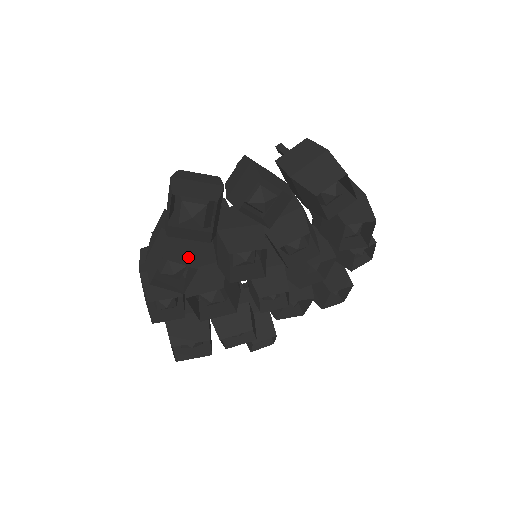
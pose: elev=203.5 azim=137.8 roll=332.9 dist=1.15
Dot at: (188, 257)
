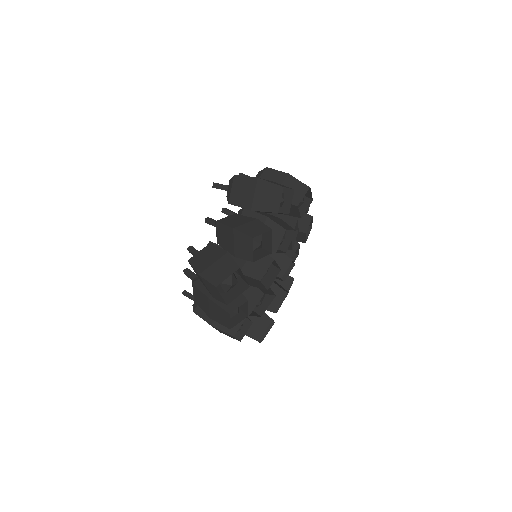
Dot at: (237, 299)
